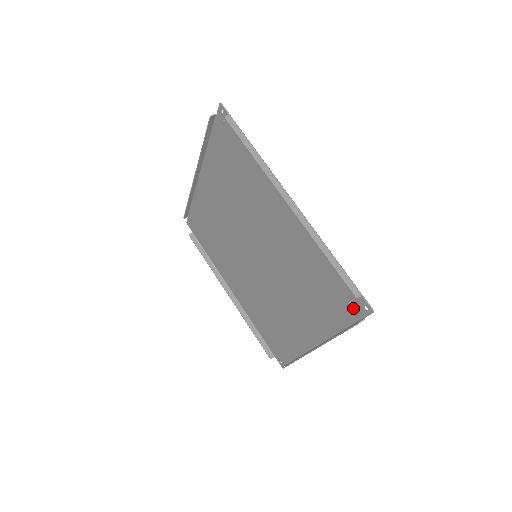
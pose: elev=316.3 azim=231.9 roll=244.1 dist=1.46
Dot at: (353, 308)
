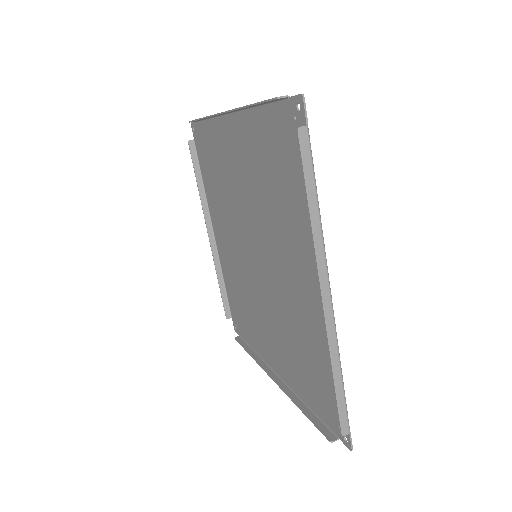
Dot at: (333, 421)
